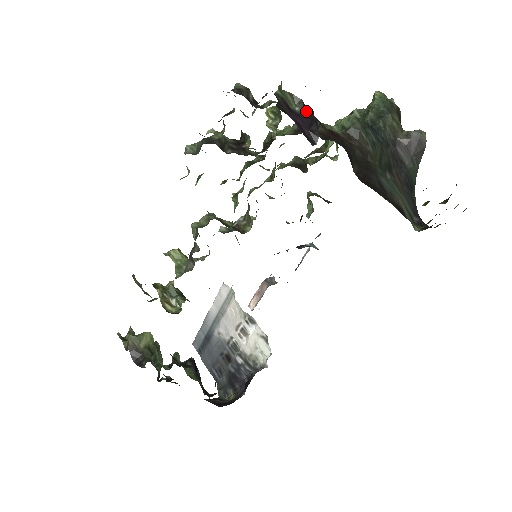
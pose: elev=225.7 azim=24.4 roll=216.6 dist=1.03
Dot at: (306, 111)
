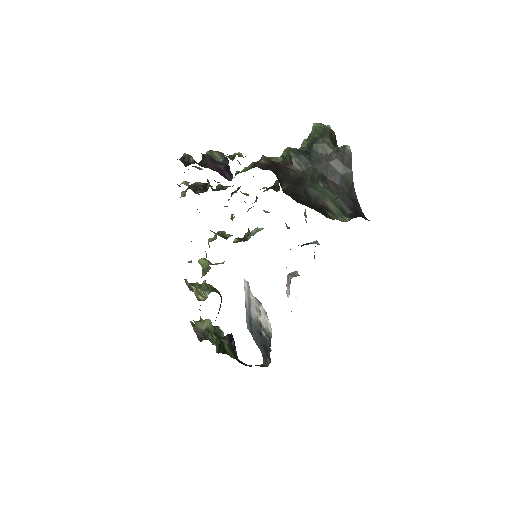
Dot at: (226, 160)
